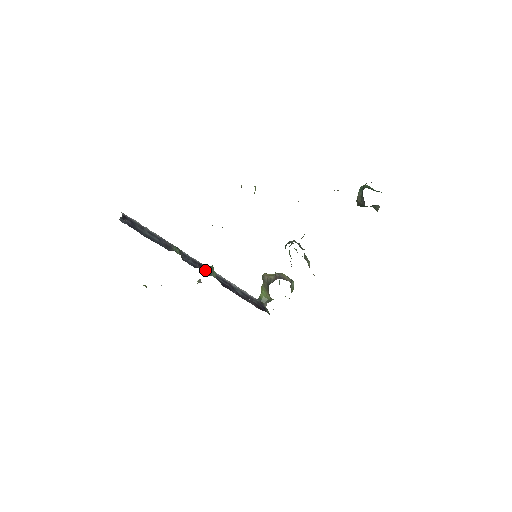
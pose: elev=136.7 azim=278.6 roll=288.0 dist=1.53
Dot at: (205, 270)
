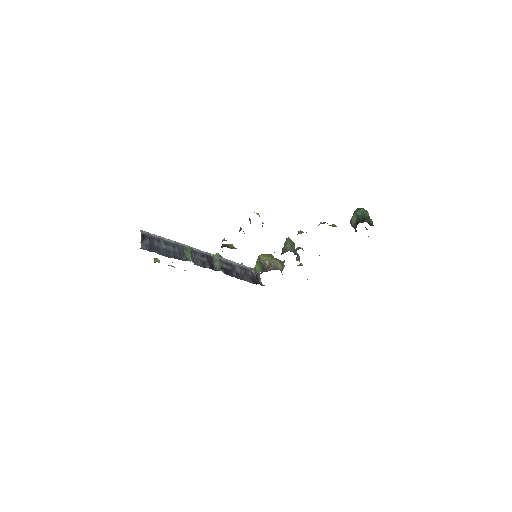
Dot at: (212, 262)
